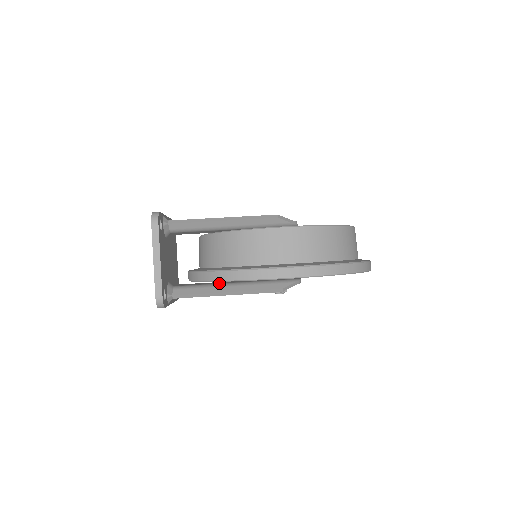
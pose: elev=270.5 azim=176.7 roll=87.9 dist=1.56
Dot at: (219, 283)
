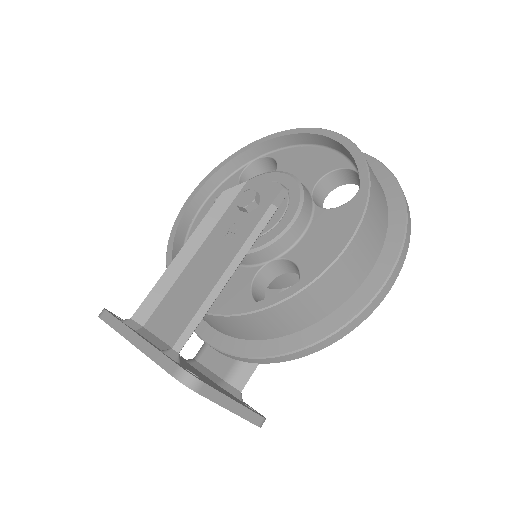
Dot at: occluded
